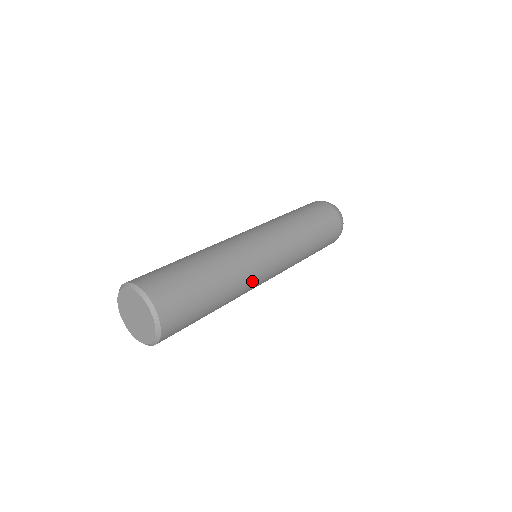
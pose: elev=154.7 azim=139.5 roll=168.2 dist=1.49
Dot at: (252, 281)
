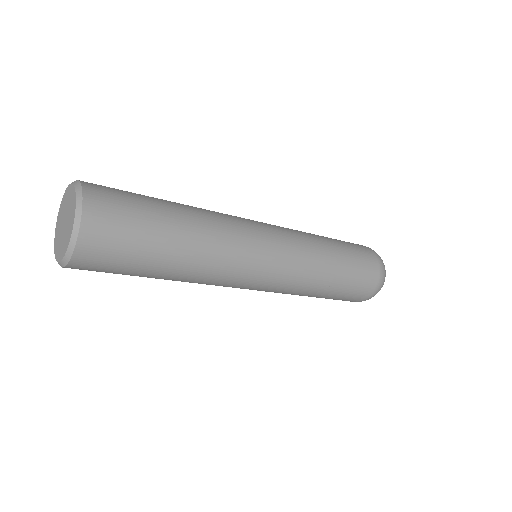
Dot at: (236, 230)
